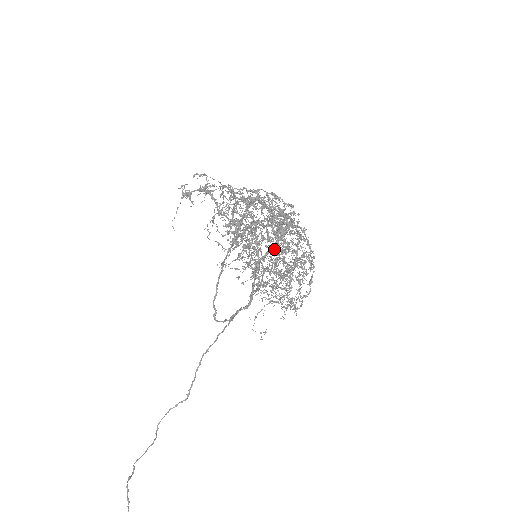
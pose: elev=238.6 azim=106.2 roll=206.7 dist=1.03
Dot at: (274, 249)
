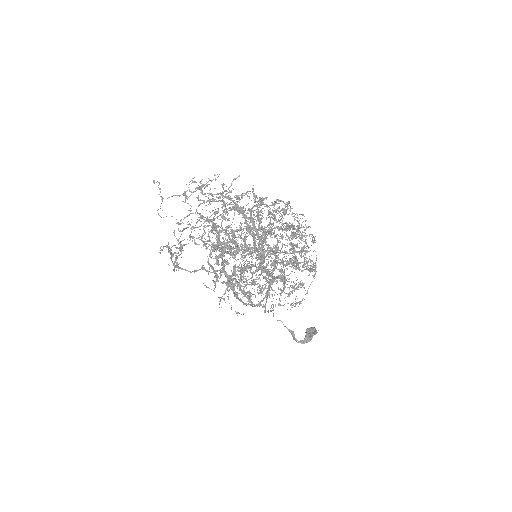
Dot at: (263, 268)
